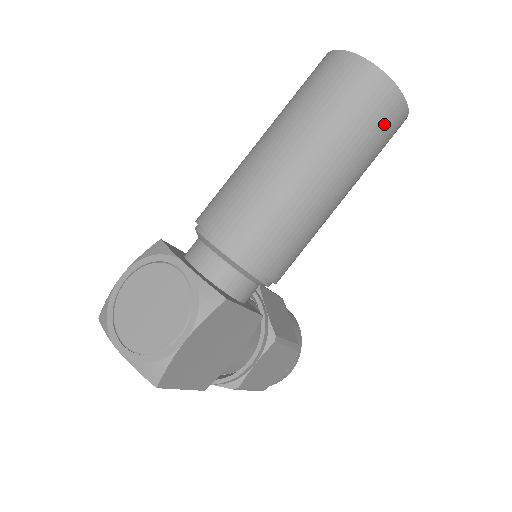
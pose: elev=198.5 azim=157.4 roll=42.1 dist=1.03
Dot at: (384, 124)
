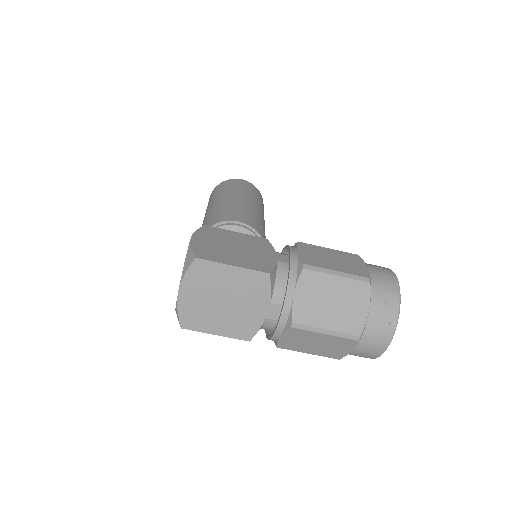
Dot at: (233, 184)
